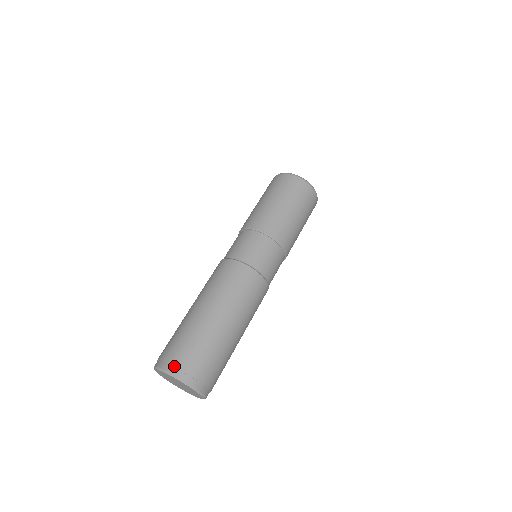
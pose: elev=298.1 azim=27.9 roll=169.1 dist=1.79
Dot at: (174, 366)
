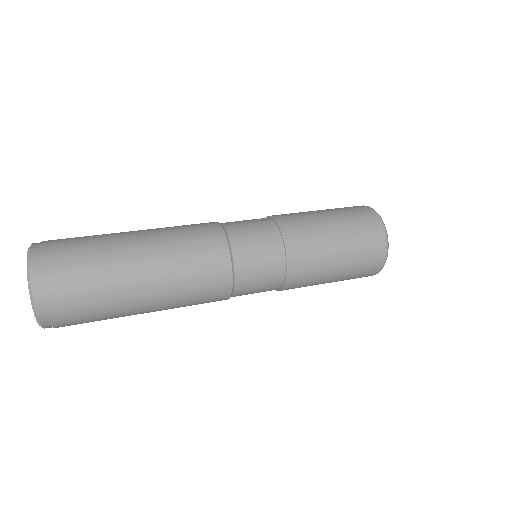
Dot at: occluded
